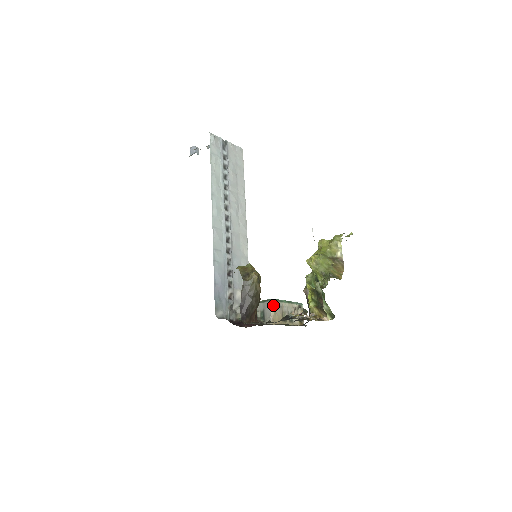
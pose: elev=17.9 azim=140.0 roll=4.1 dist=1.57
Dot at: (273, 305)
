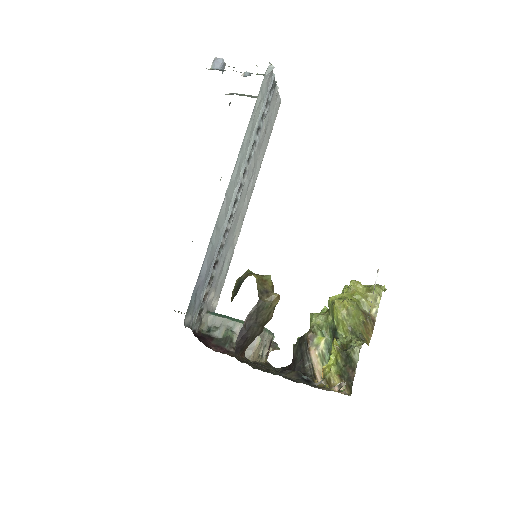
Dot at: (260, 334)
